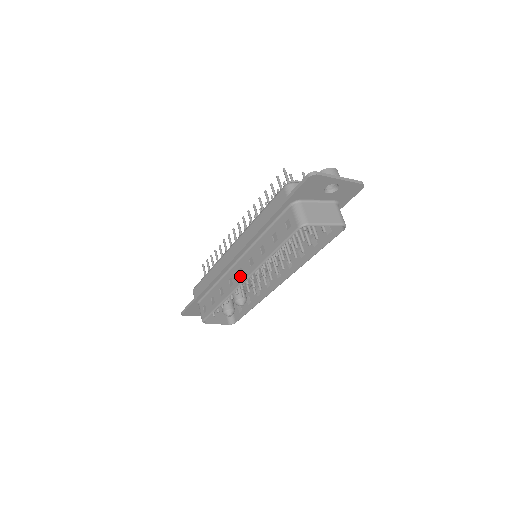
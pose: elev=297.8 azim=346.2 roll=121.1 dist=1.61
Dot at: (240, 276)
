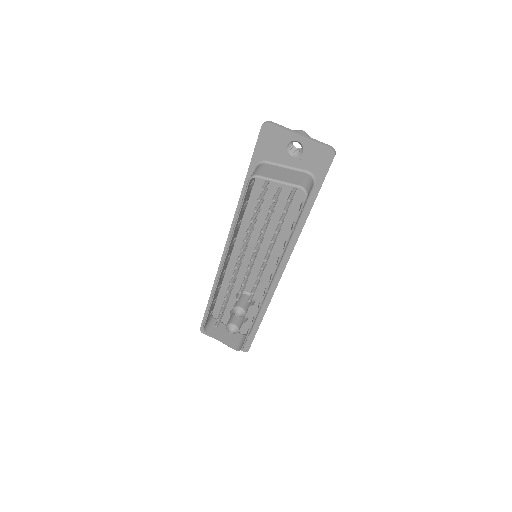
Dot at: occluded
